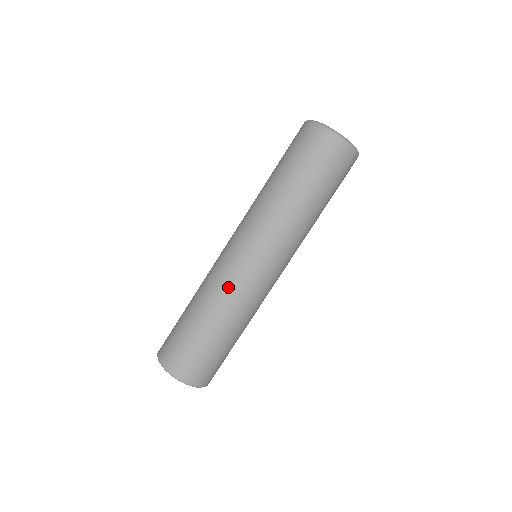
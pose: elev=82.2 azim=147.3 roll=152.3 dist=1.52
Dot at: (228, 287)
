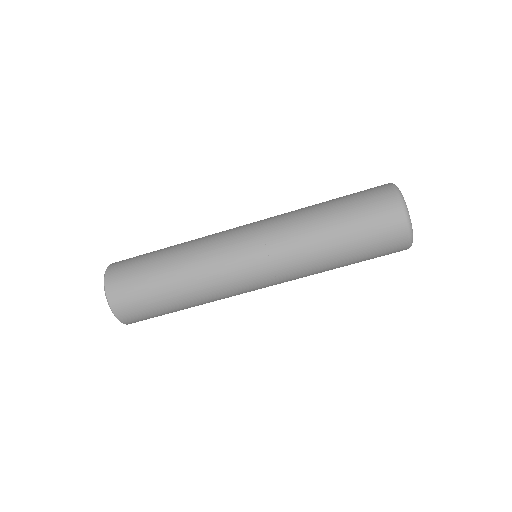
Dot at: (209, 249)
